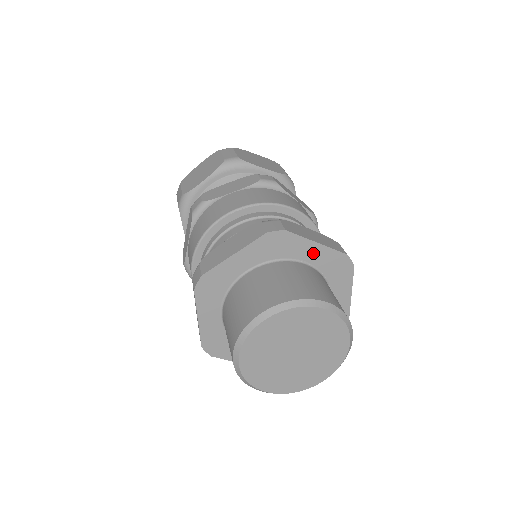
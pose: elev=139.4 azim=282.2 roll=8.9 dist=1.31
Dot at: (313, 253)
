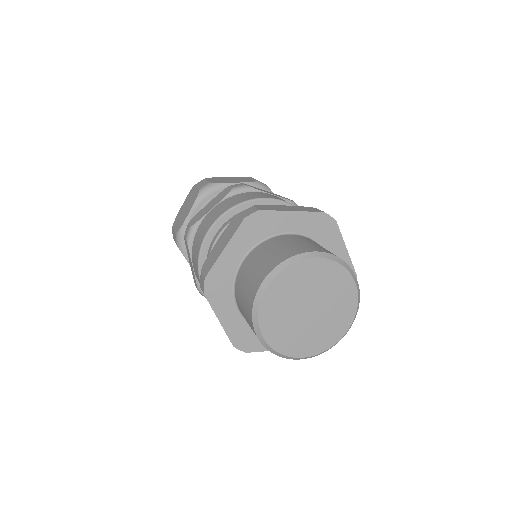
Dot at: (293, 222)
